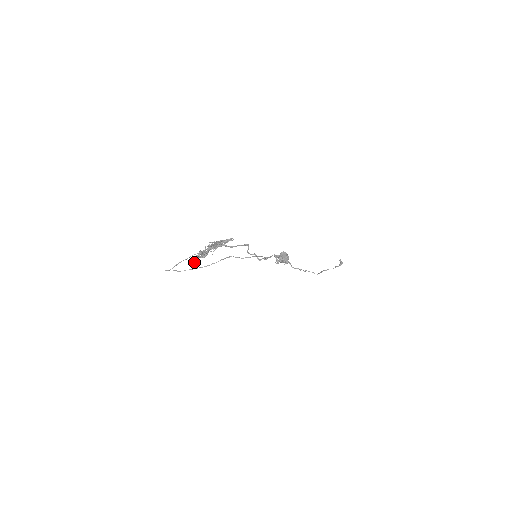
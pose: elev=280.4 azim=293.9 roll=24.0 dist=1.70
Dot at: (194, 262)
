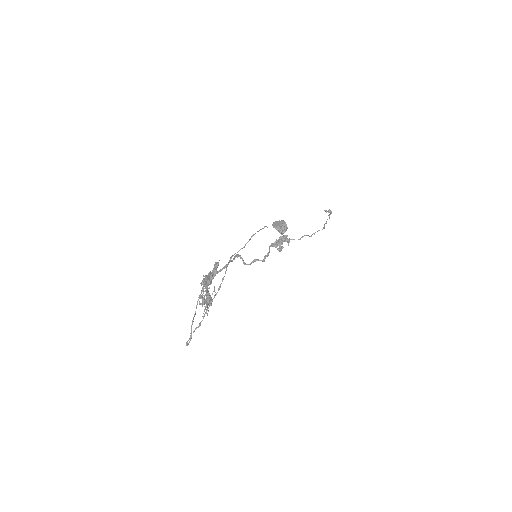
Dot at: (207, 314)
